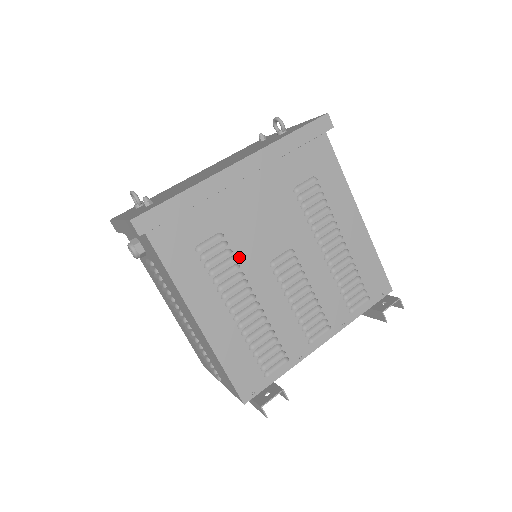
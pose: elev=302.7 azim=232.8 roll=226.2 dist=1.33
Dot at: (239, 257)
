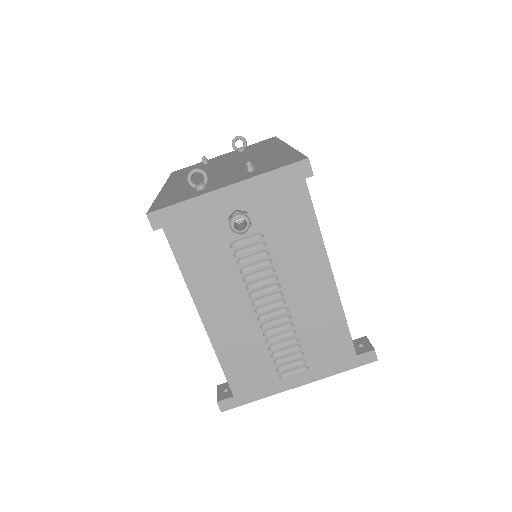
Dot at: occluded
